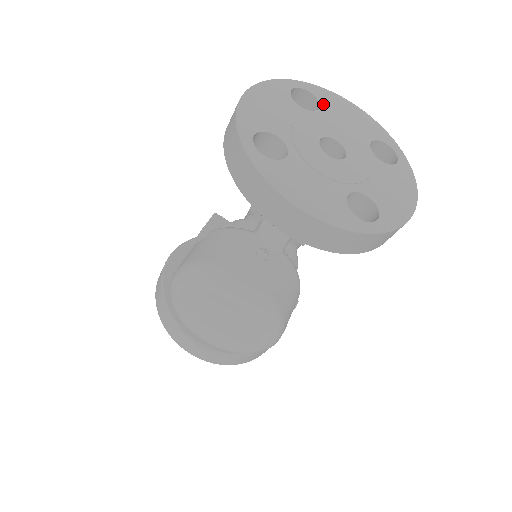
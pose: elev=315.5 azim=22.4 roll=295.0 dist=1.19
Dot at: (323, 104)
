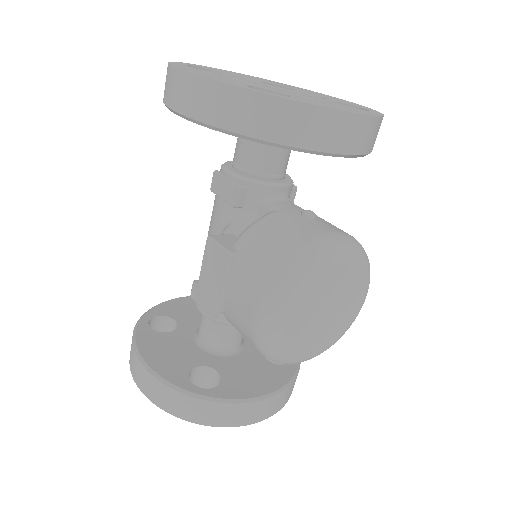
Dot at: (214, 70)
